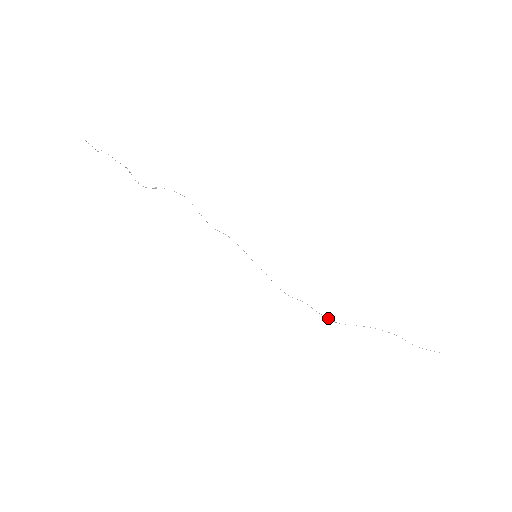
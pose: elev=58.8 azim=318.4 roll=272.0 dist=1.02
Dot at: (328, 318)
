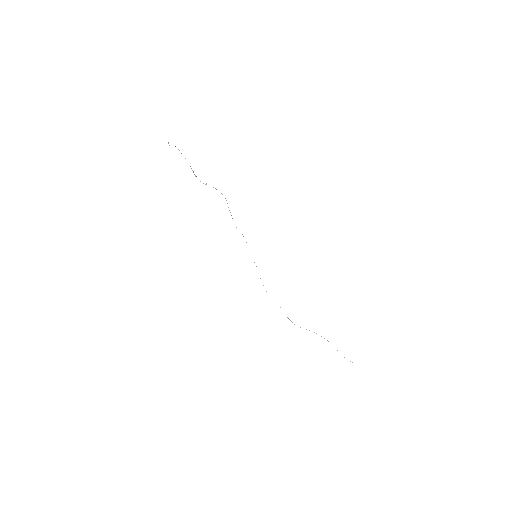
Dot at: (289, 319)
